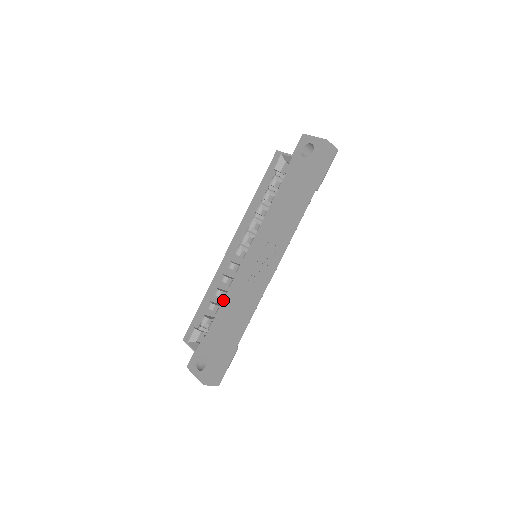
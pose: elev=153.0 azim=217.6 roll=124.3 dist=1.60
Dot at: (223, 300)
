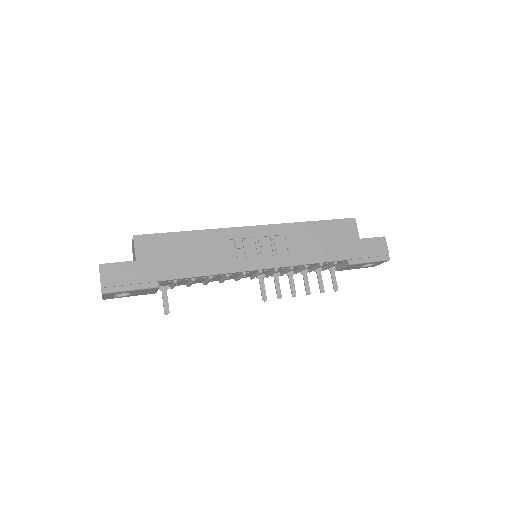
Dot at: occluded
